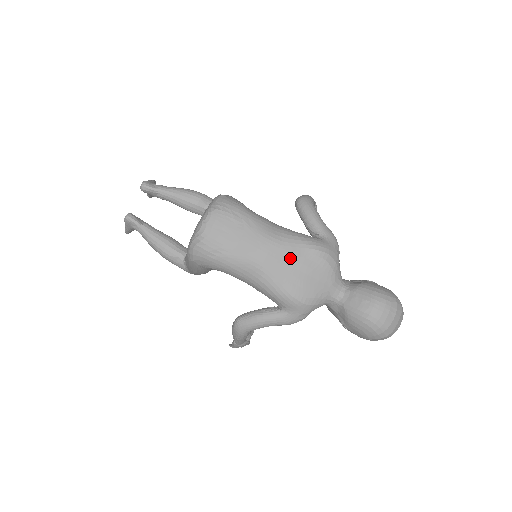
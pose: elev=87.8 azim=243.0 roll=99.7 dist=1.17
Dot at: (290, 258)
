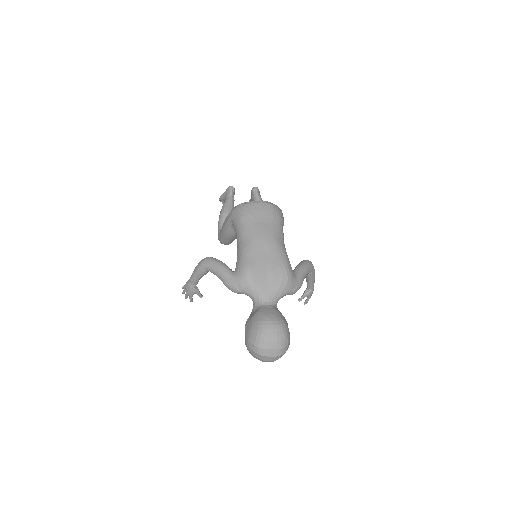
Dot at: (270, 255)
